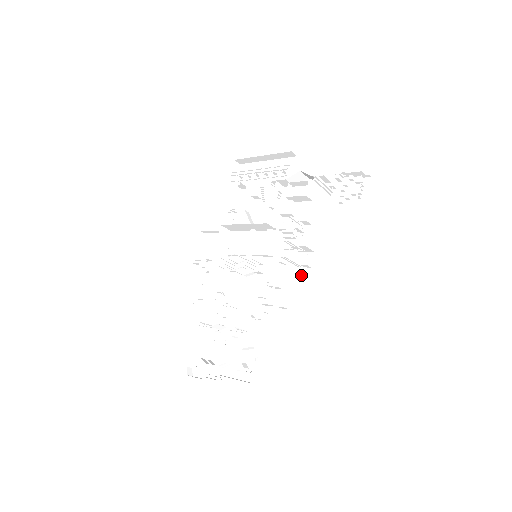
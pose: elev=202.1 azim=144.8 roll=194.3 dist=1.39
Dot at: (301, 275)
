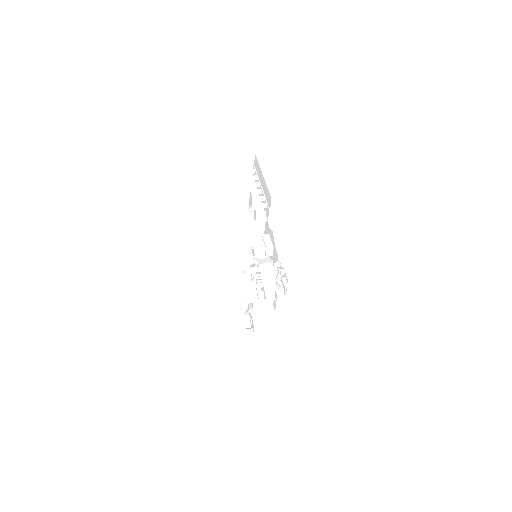
Dot at: occluded
